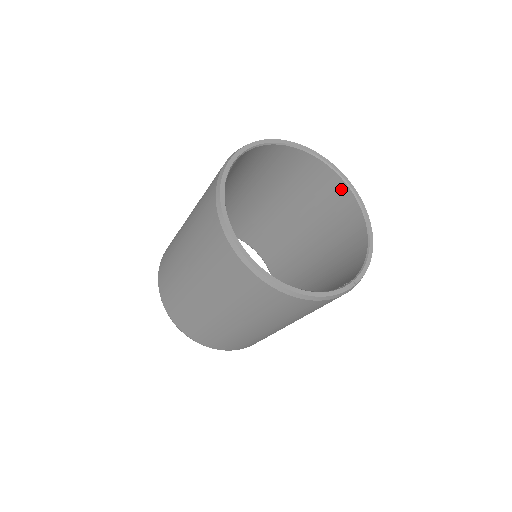
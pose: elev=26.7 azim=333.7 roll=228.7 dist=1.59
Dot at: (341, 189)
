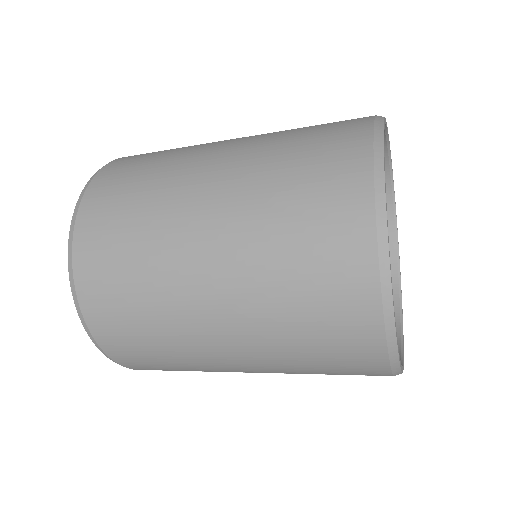
Dot at: occluded
